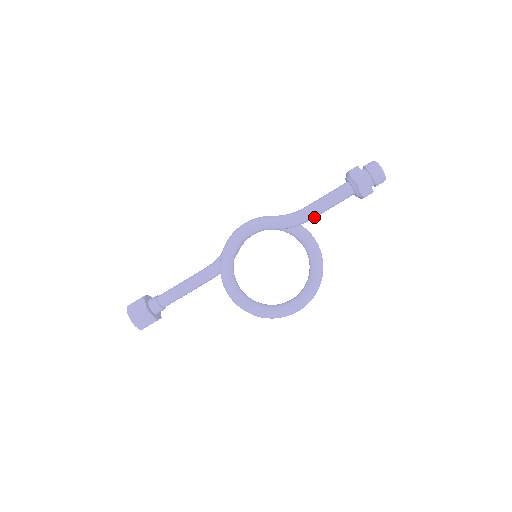
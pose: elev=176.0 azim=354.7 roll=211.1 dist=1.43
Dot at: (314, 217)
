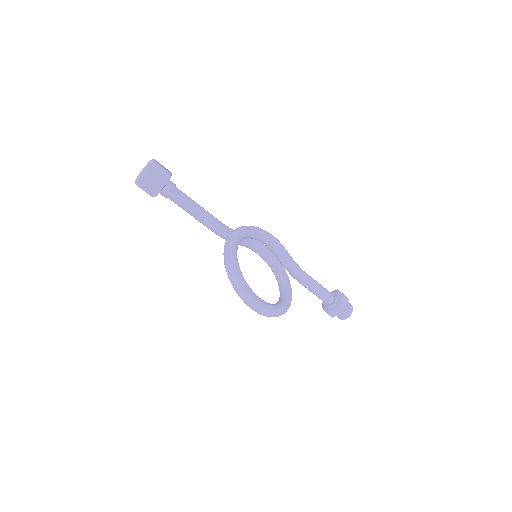
Dot at: (306, 282)
